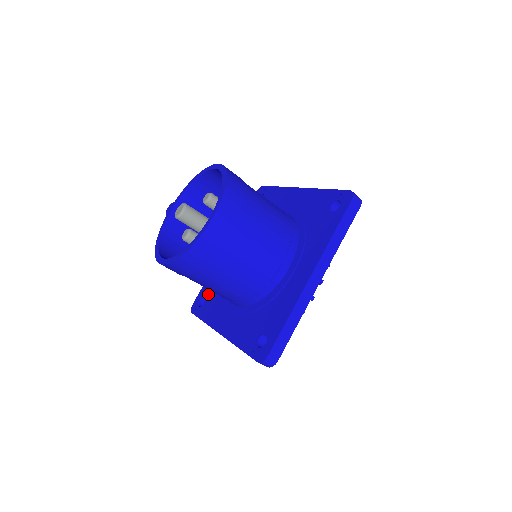
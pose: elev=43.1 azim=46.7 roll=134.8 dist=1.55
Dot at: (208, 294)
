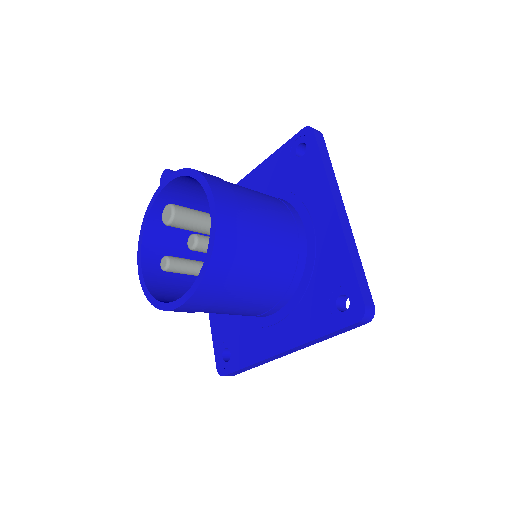
Dot at: occluded
